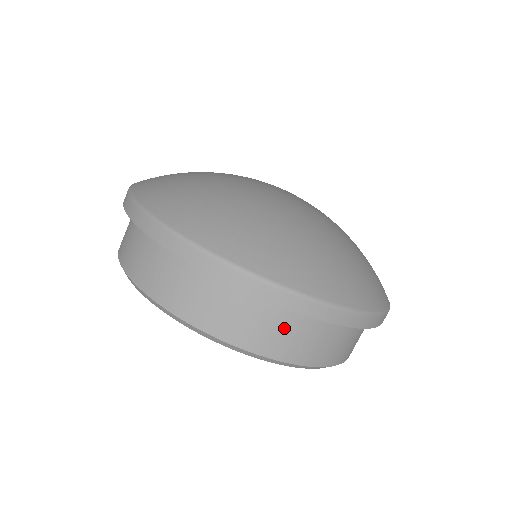
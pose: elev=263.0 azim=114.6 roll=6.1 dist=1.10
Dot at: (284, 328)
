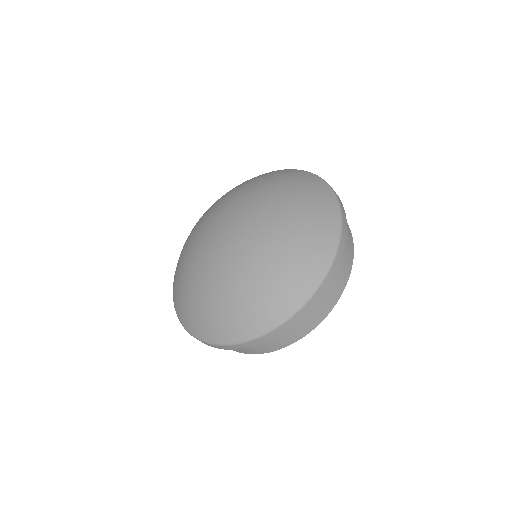
Dot at: (295, 326)
